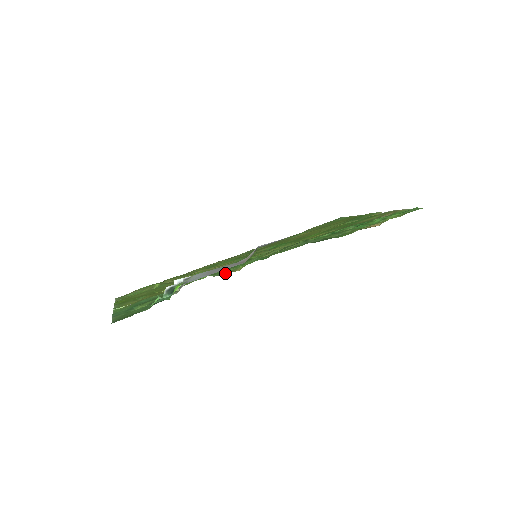
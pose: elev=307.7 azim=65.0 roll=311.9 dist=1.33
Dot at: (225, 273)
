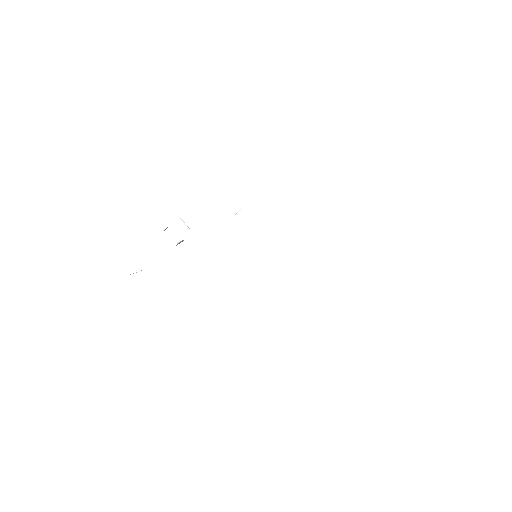
Dot at: occluded
